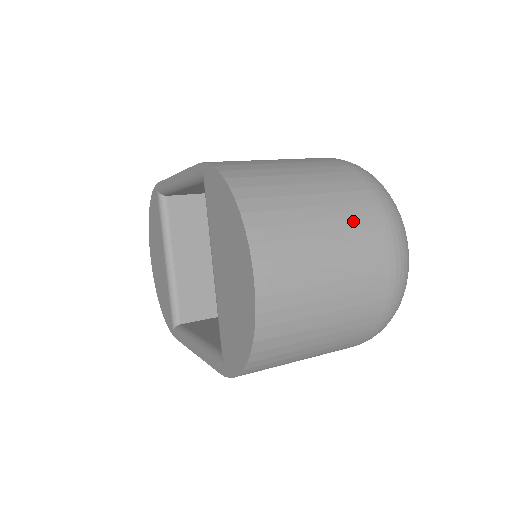
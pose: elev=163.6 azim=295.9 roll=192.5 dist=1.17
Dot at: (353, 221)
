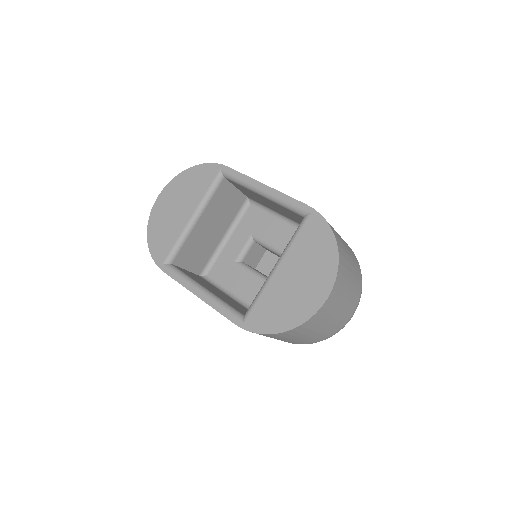
Dot at: (356, 289)
